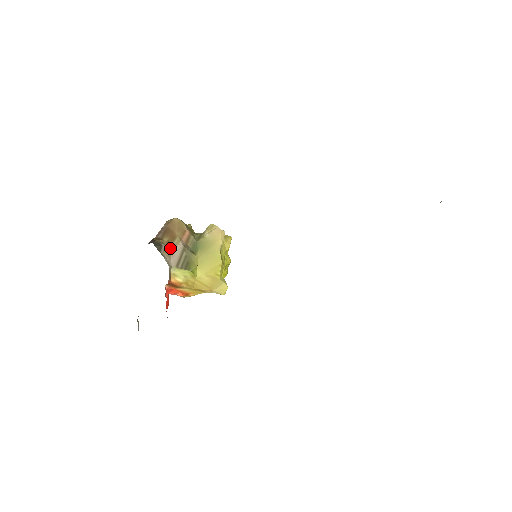
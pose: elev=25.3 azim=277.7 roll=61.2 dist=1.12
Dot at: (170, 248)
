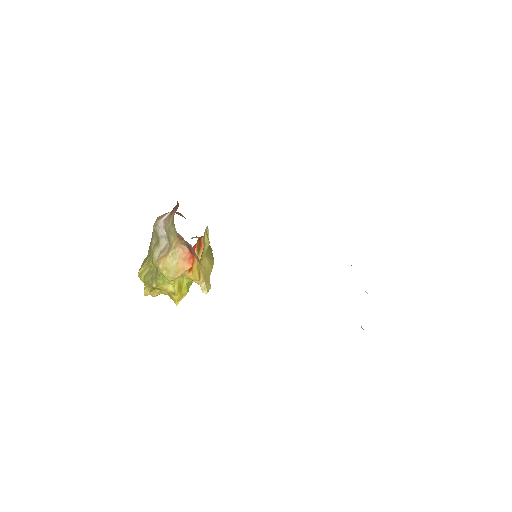
Dot at: occluded
